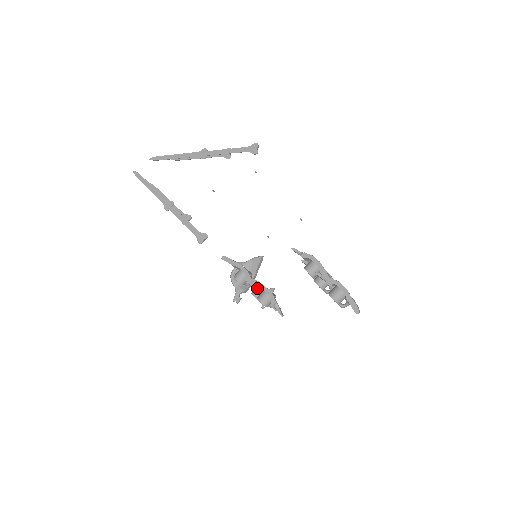
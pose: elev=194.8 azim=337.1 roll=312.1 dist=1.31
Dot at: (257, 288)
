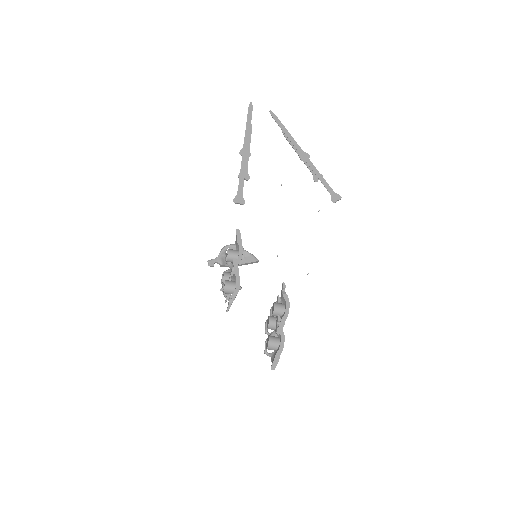
Dot at: occluded
